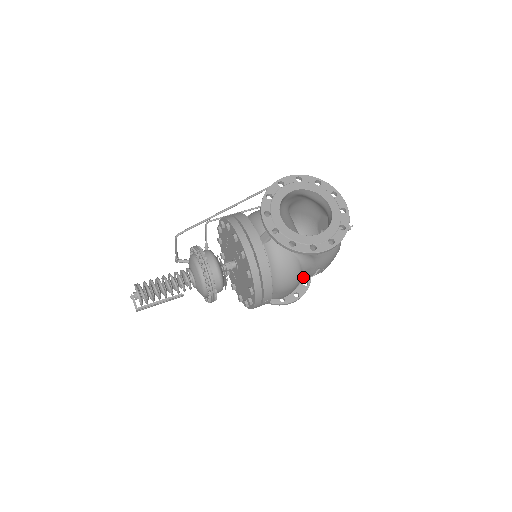
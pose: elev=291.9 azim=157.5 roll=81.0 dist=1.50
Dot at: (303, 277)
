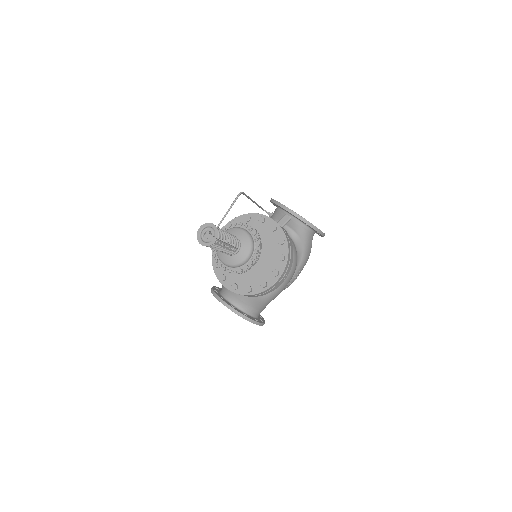
Dot at: occluded
